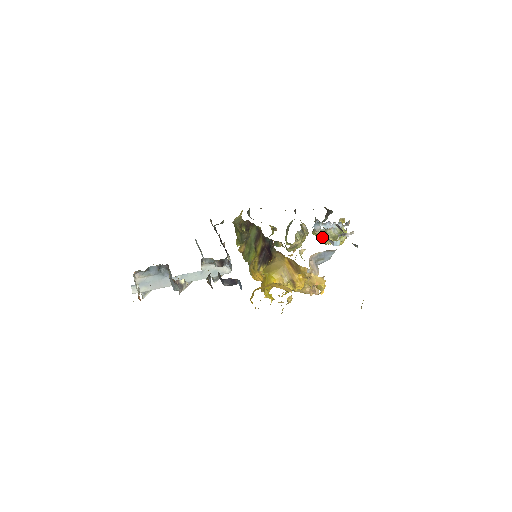
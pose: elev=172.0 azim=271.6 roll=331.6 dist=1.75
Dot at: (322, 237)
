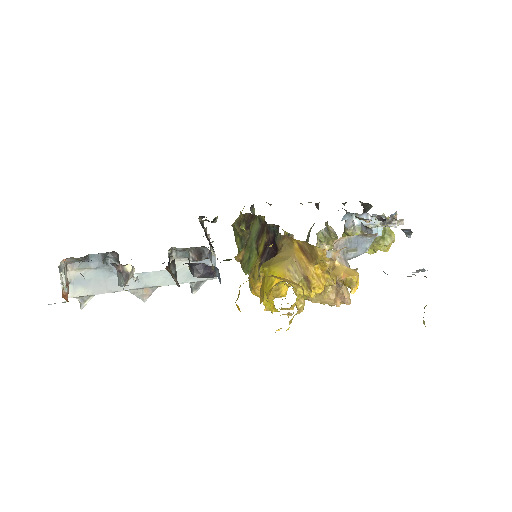
Dot at: occluded
